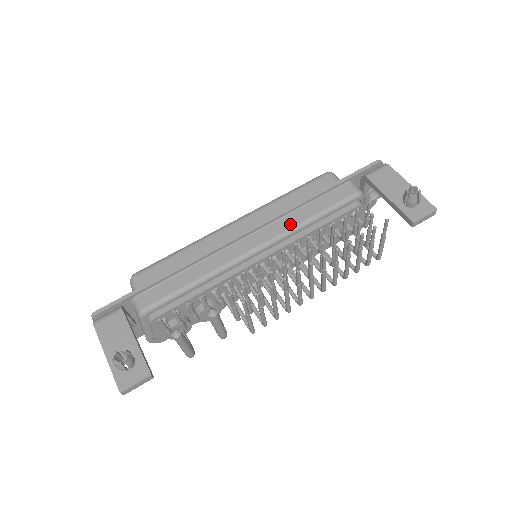
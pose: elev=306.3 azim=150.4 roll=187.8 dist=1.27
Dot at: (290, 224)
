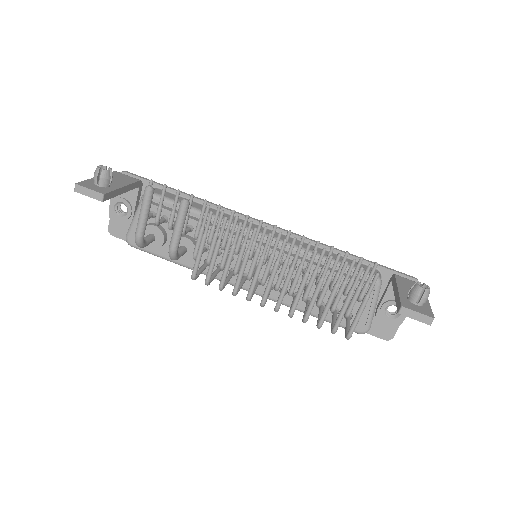
Dot at: occluded
